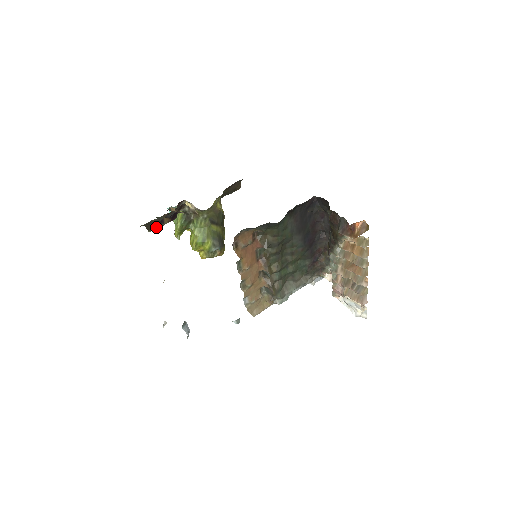
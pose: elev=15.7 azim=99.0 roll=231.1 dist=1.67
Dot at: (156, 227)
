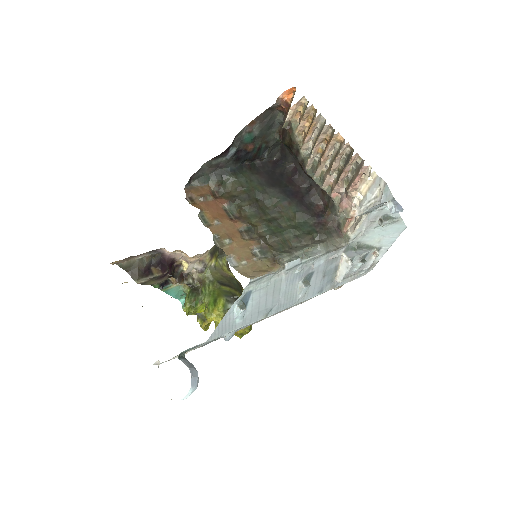
Dot at: (144, 278)
